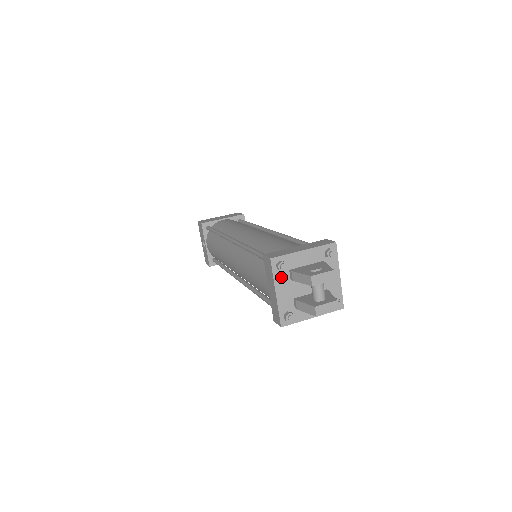
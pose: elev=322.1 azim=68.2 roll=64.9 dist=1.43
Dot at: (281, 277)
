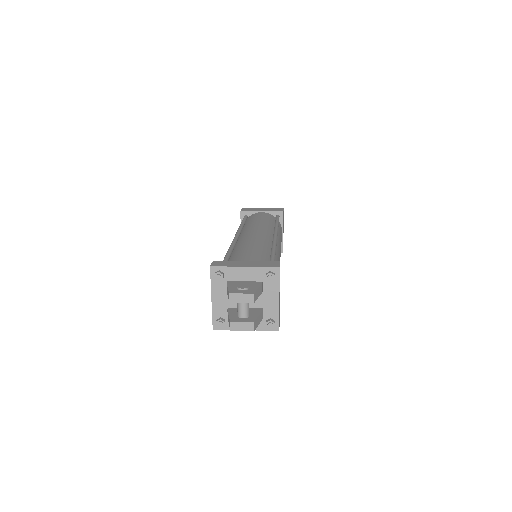
Dot at: (218, 285)
